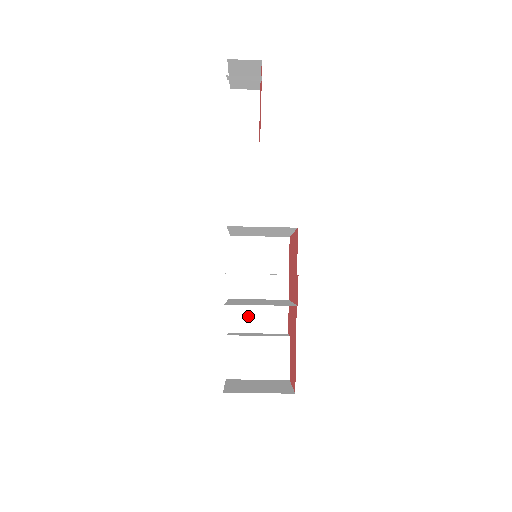
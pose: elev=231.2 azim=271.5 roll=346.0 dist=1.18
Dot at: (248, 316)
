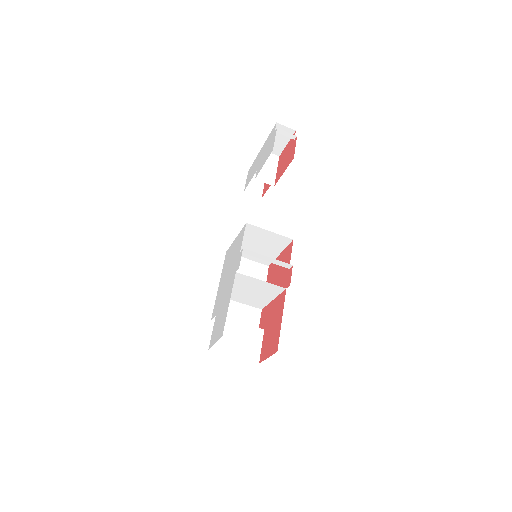
Dot at: (229, 313)
